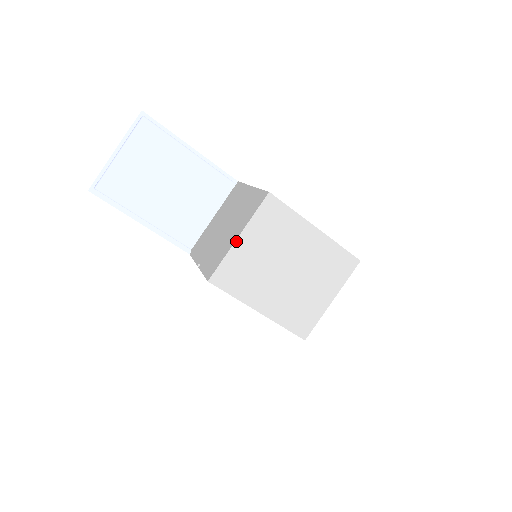
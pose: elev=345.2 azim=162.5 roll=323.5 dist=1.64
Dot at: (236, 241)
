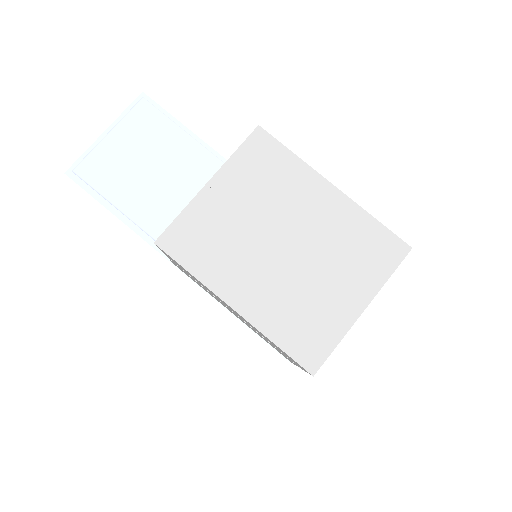
Dot at: (203, 188)
